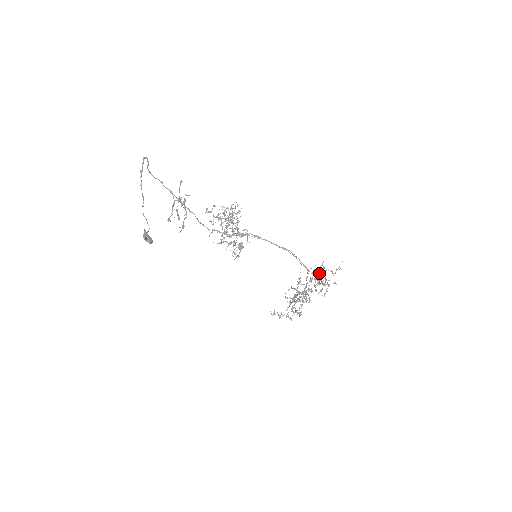
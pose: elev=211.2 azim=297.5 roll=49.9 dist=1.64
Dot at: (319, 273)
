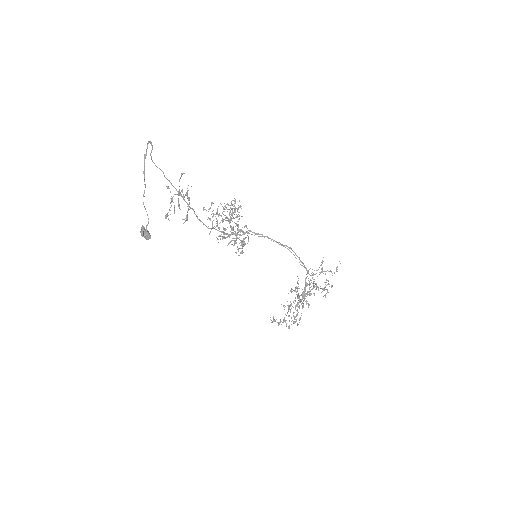
Dot at: occluded
